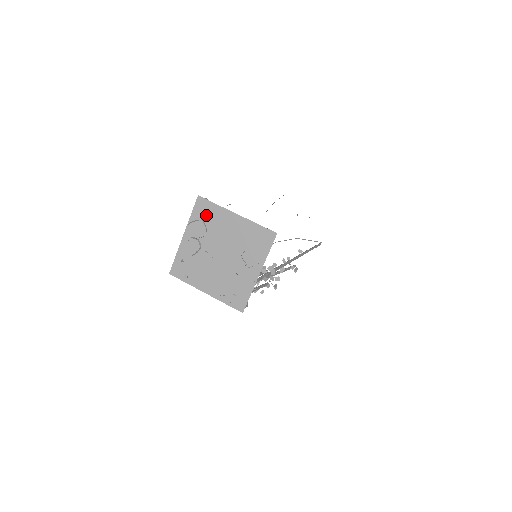
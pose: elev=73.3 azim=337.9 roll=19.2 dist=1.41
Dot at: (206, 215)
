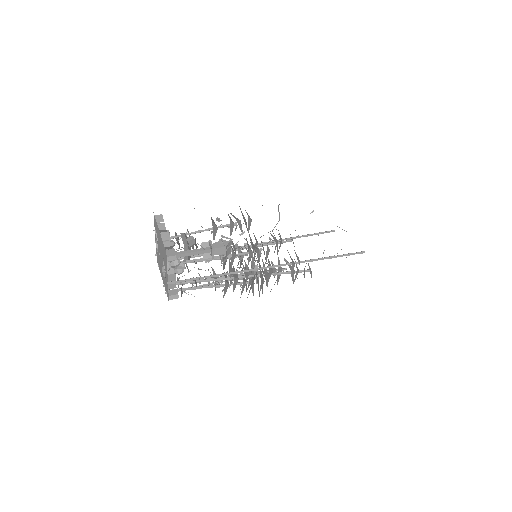
Dot at: (156, 227)
